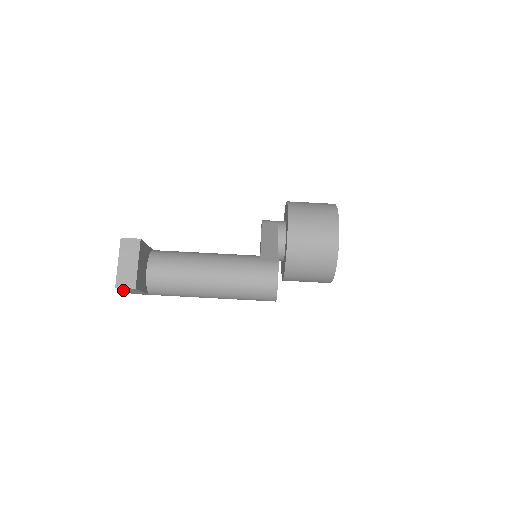
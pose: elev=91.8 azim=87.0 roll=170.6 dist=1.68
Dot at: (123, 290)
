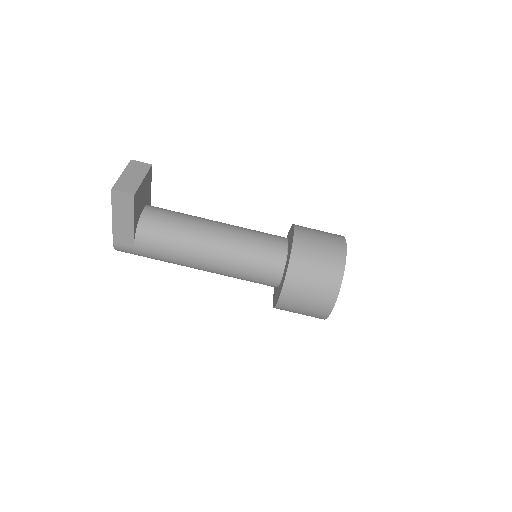
Dot at: (113, 212)
